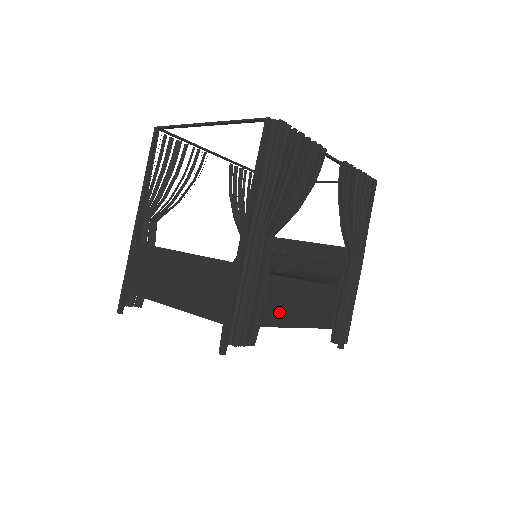
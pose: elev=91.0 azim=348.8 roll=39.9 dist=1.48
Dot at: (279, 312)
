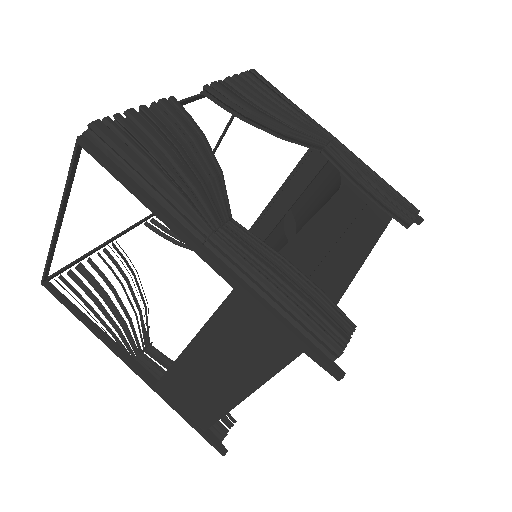
Dot at: (333, 269)
